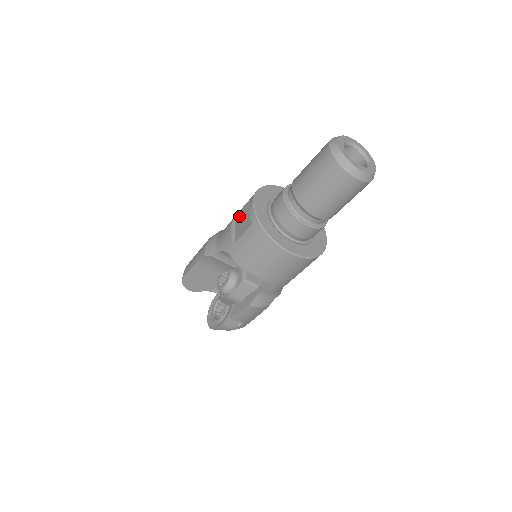
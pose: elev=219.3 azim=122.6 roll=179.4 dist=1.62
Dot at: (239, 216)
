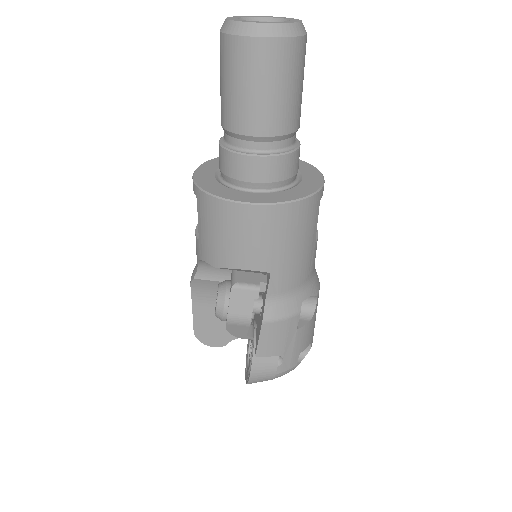
Dot at: occluded
